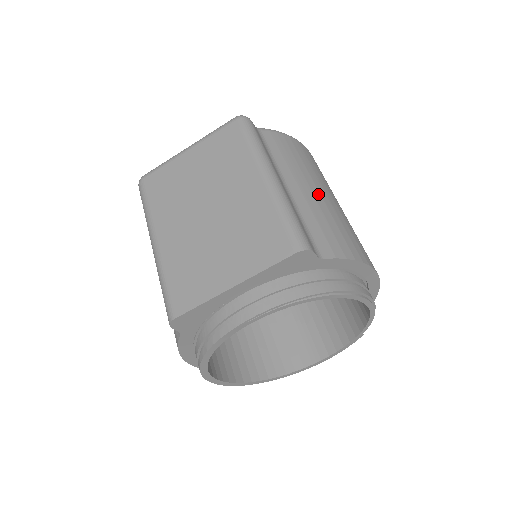
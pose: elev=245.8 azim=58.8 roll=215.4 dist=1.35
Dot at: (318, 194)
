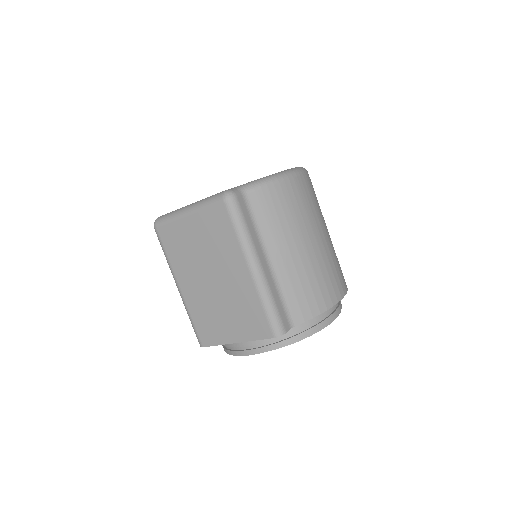
Dot at: (297, 254)
